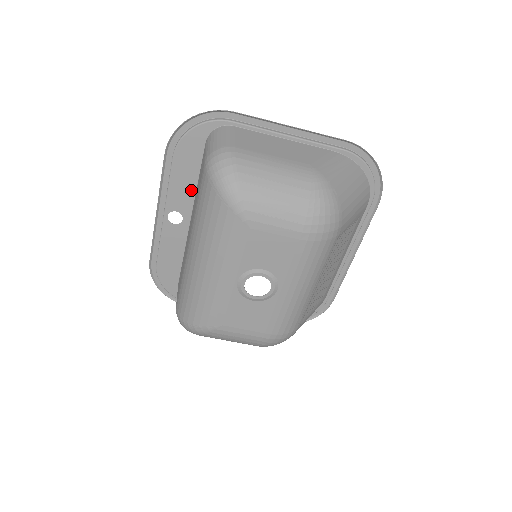
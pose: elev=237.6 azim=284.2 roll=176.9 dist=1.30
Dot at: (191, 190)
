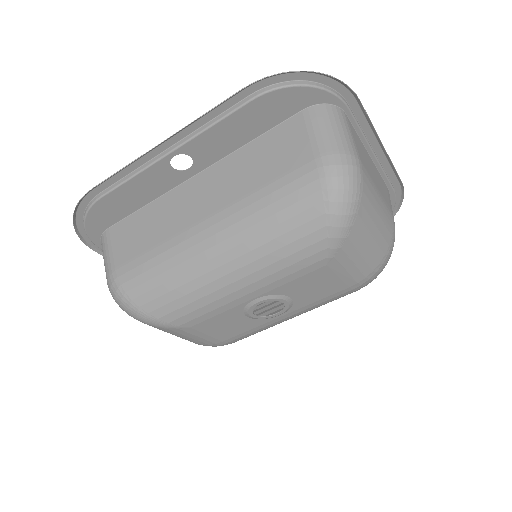
Dot at: (232, 145)
